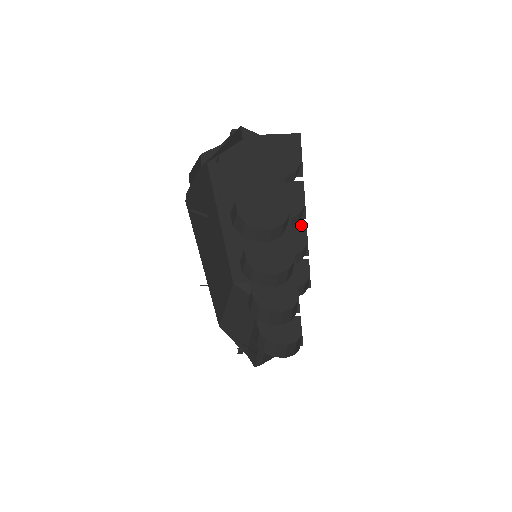
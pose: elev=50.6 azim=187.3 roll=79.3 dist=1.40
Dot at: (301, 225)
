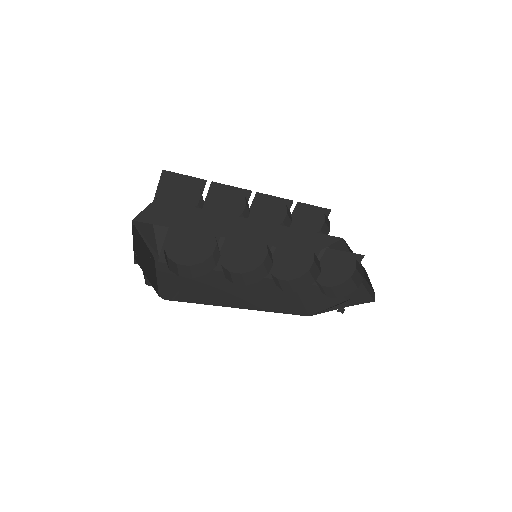
Dot at: (257, 197)
